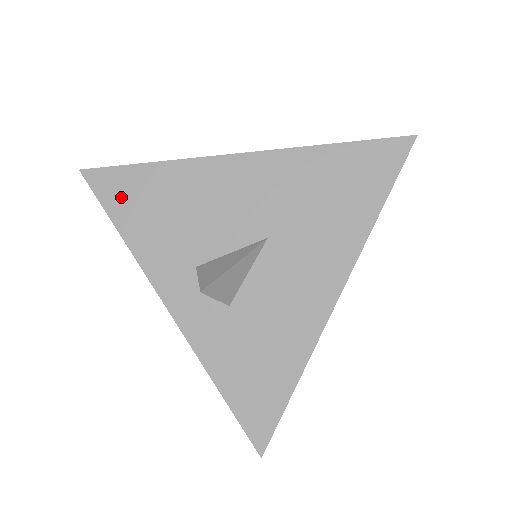
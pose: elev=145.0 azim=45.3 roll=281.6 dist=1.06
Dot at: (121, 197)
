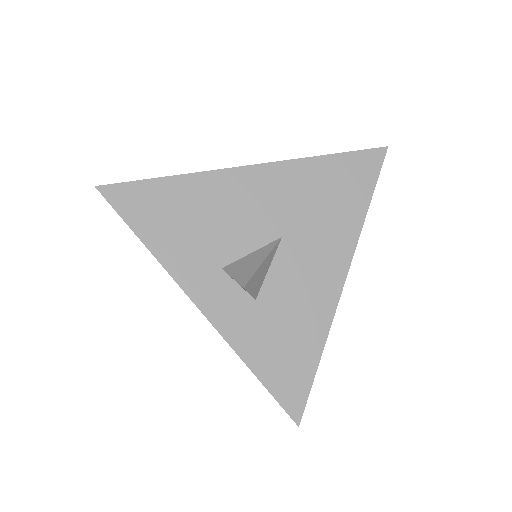
Dot at: (142, 210)
